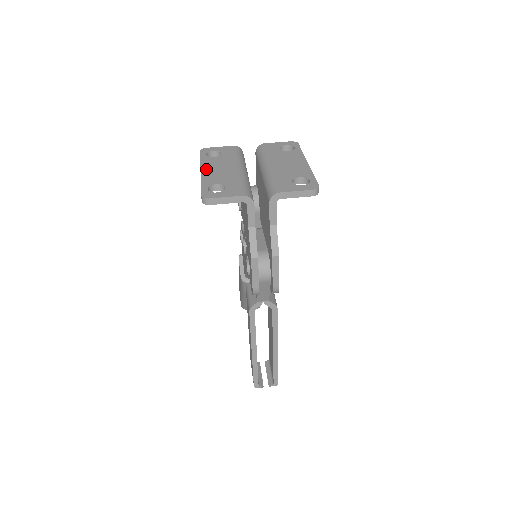
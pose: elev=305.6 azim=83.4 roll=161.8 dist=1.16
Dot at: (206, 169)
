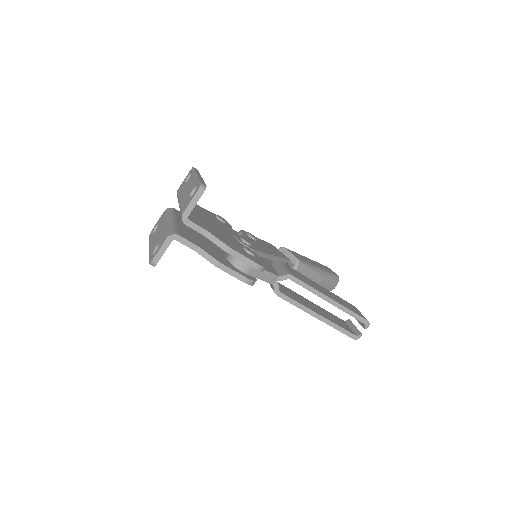
Dot at: (151, 244)
